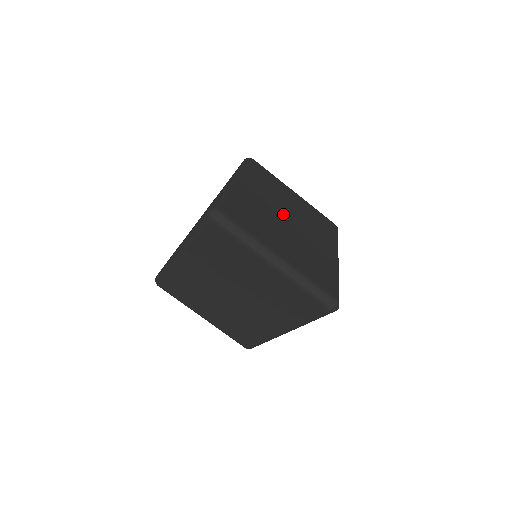
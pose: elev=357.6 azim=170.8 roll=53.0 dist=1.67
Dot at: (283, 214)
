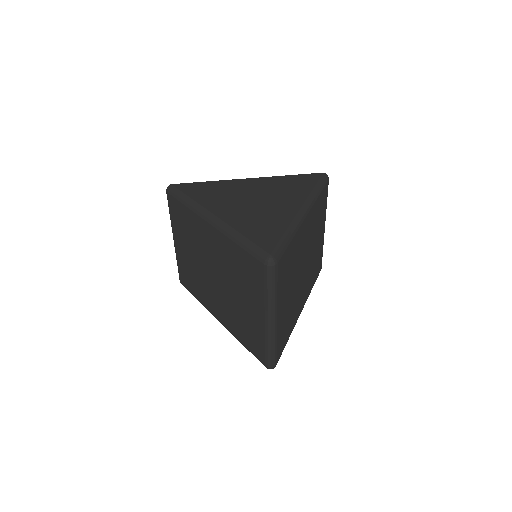
Dot at: (305, 261)
